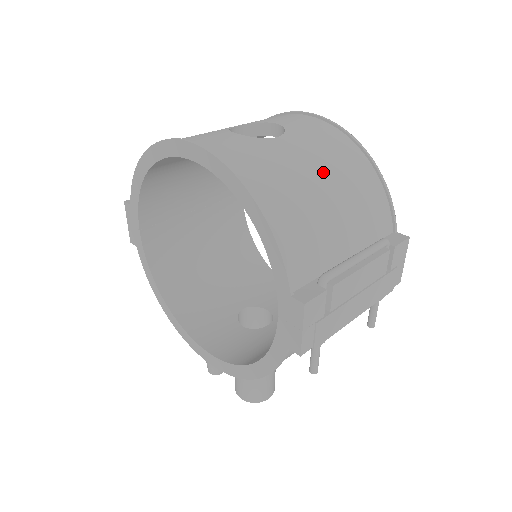
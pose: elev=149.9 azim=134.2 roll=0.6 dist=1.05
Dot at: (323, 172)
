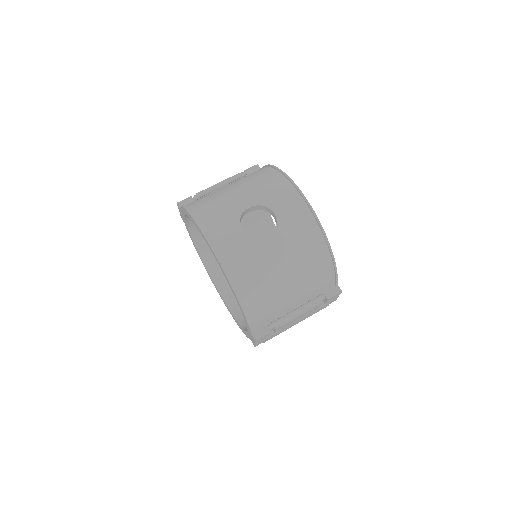
Dot at: (289, 267)
